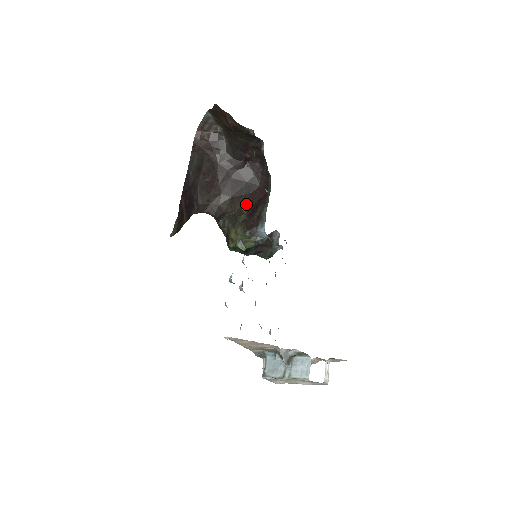
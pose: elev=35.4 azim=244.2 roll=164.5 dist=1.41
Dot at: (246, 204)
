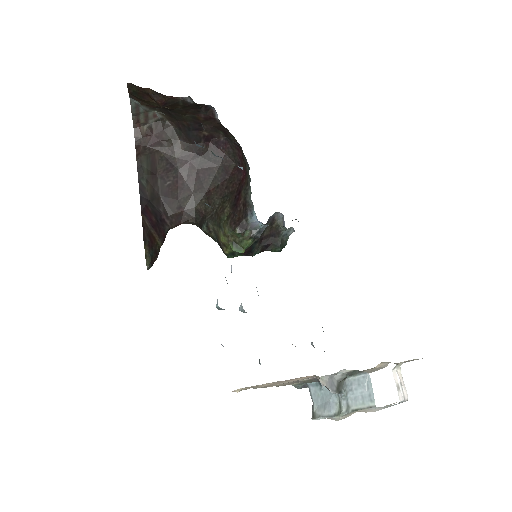
Dot at: (226, 194)
